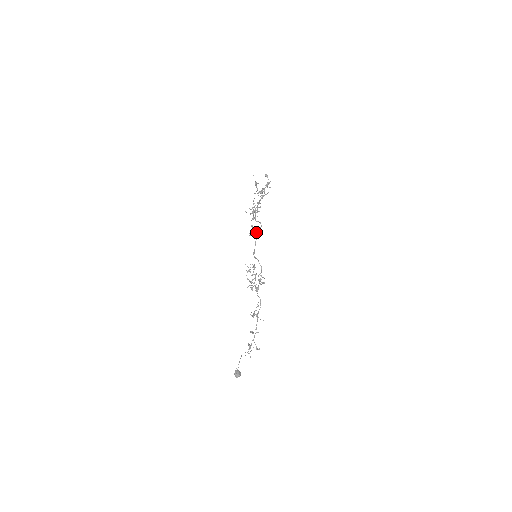
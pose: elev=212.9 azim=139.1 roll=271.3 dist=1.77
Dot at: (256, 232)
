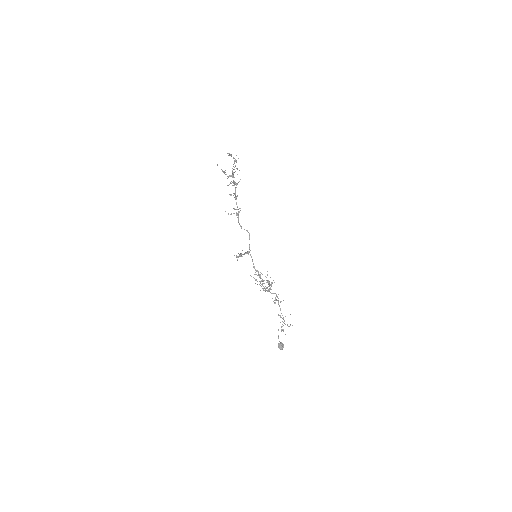
Dot at: (248, 252)
